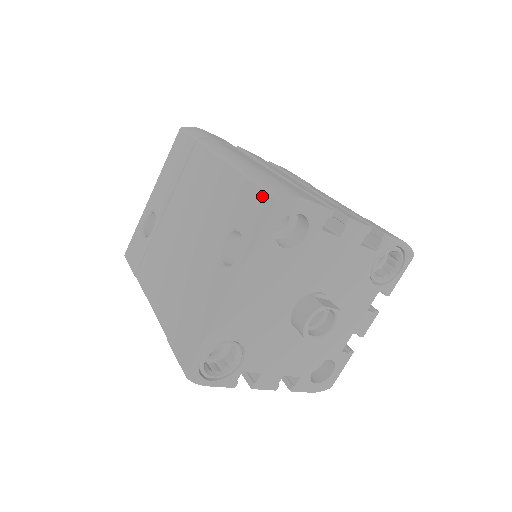
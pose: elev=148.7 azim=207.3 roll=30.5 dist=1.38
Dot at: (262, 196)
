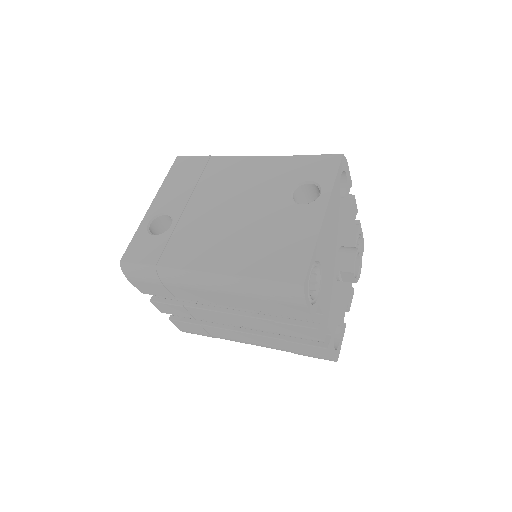
Dot at: (325, 158)
